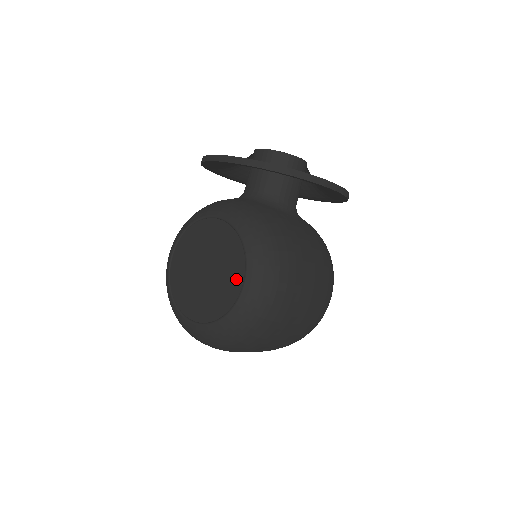
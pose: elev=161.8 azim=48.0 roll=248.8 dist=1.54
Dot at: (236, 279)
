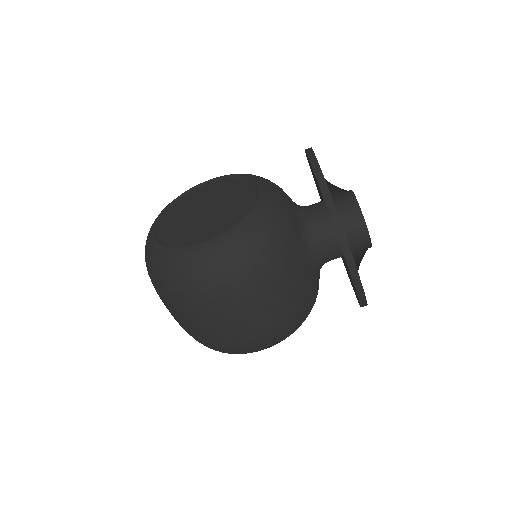
Dot at: (206, 234)
